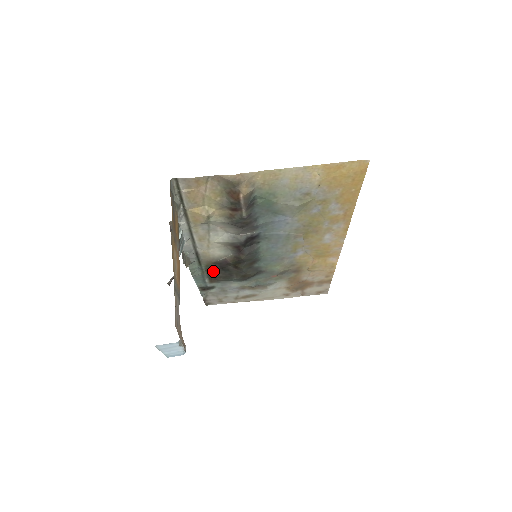
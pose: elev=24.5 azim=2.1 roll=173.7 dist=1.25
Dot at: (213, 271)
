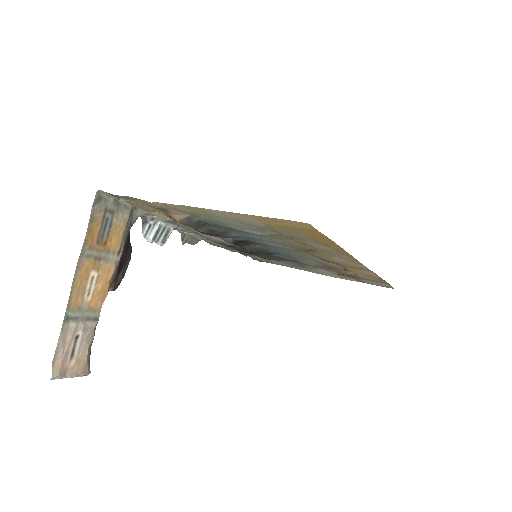
Dot at: occluded
